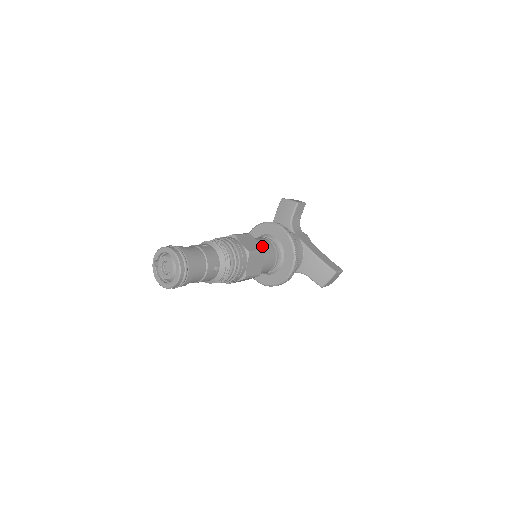
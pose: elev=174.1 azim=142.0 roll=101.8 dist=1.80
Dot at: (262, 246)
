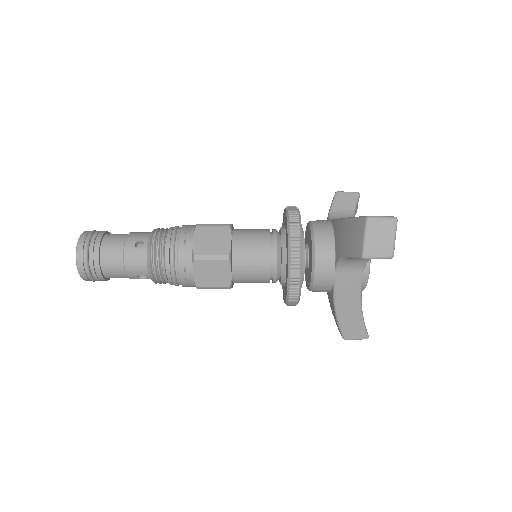
Dot at: (243, 230)
